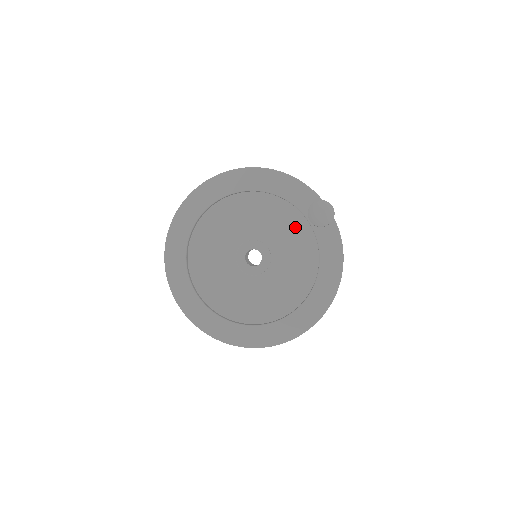
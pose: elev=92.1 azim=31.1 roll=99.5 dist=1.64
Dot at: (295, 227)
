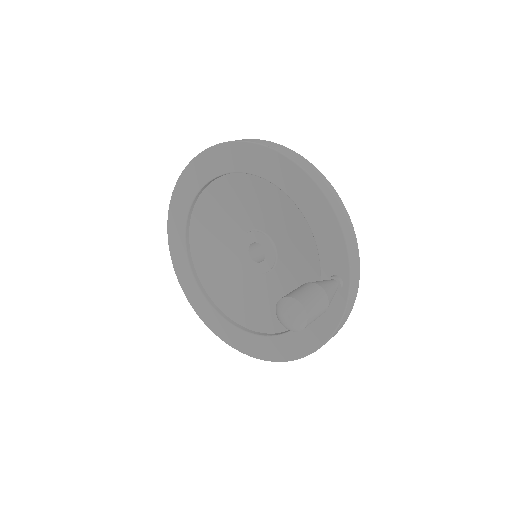
Dot at: (309, 265)
